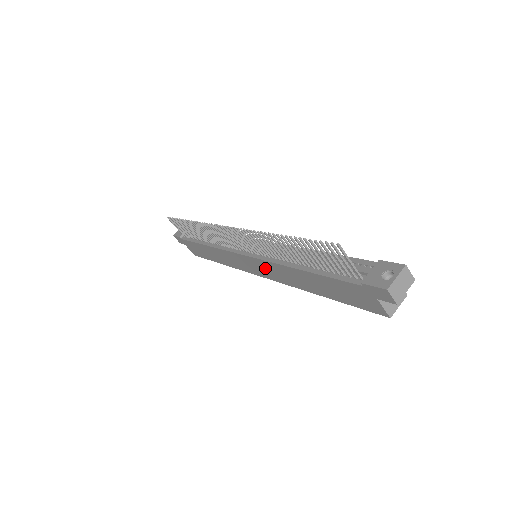
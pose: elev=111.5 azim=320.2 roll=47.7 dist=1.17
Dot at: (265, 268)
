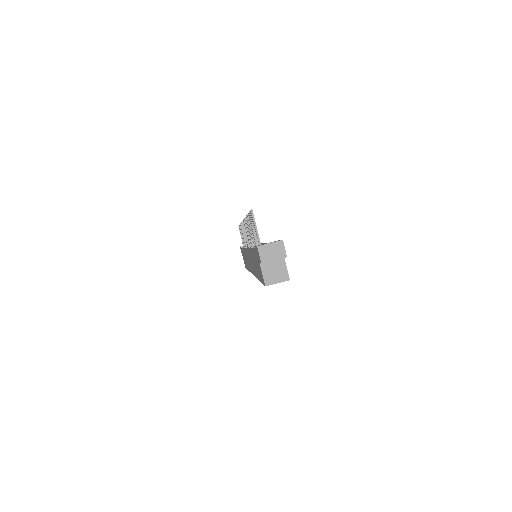
Dot at: occluded
